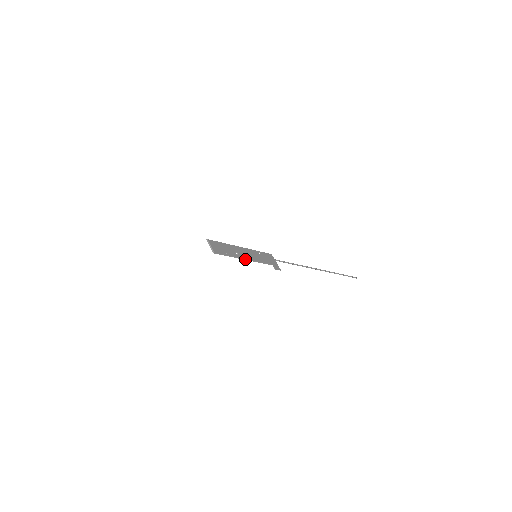
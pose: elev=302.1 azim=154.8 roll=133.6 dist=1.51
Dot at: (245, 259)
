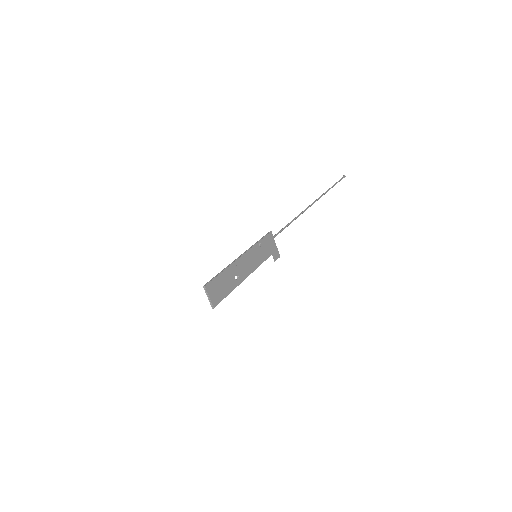
Dot at: (245, 278)
